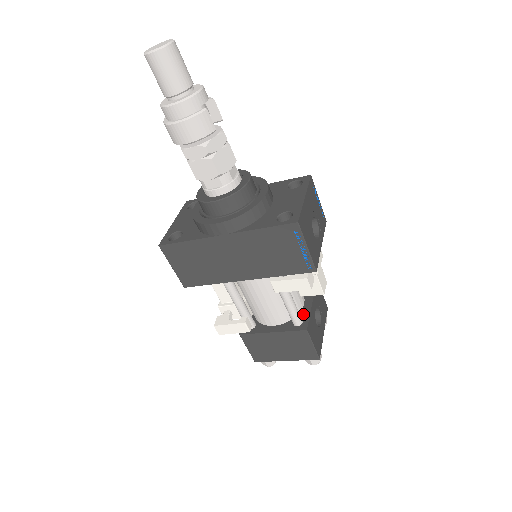
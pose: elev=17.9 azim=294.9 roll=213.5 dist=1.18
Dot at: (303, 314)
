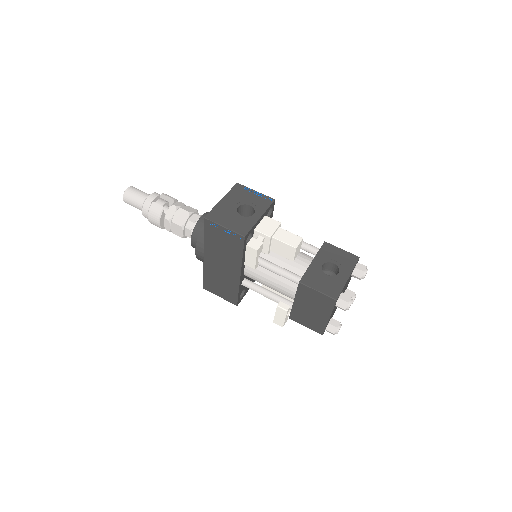
Dot at: occluded
